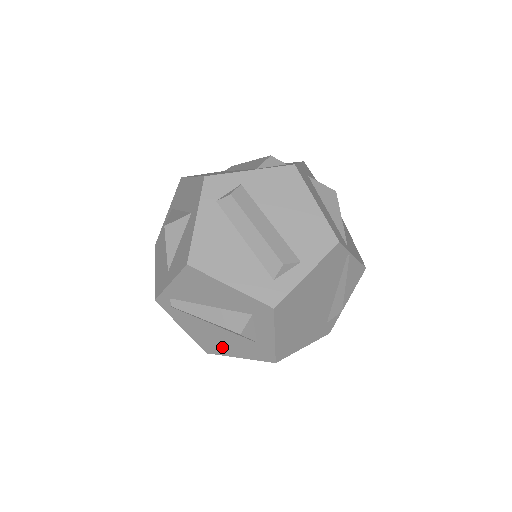
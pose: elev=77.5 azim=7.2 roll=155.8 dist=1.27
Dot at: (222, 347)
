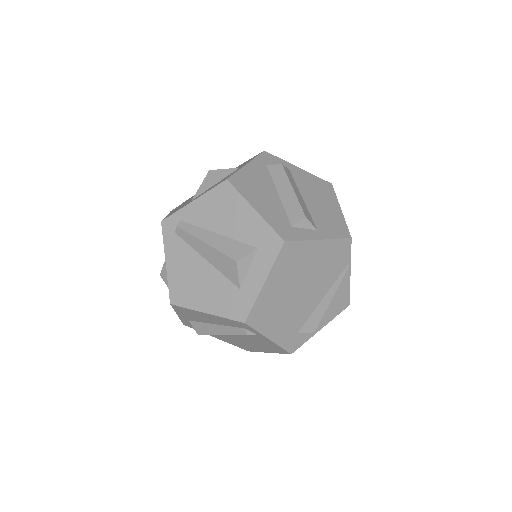
Dot at: (195, 295)
